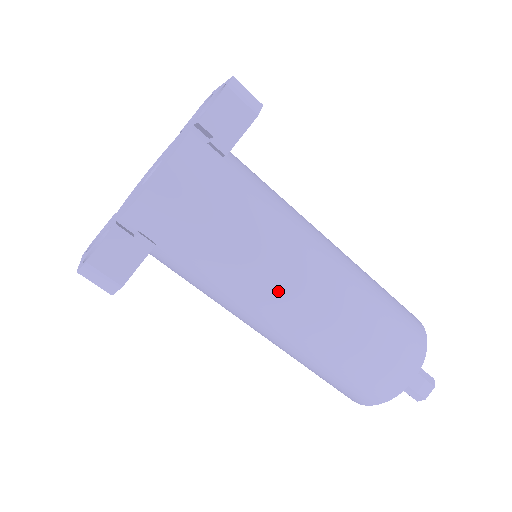
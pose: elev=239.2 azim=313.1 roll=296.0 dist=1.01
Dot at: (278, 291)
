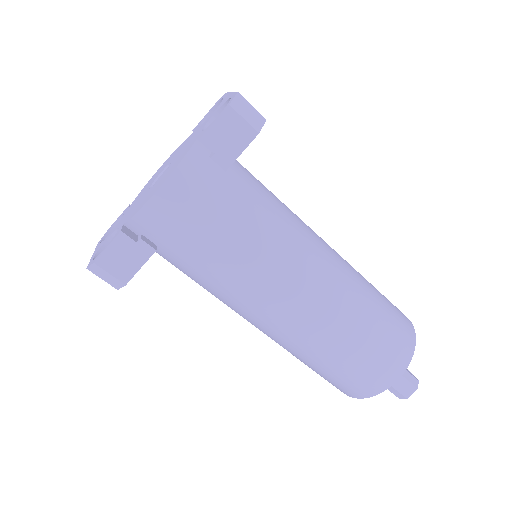
Dot at: (269, 297)
